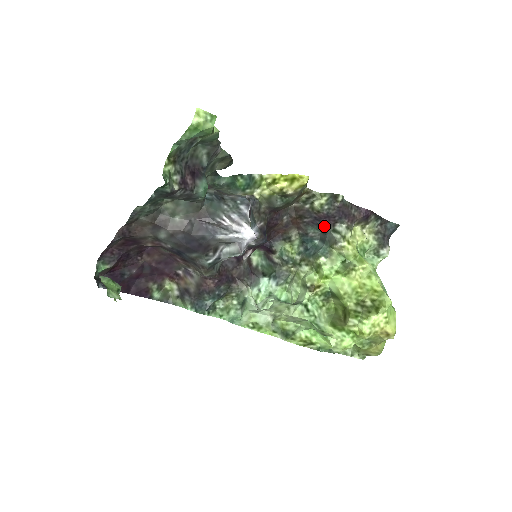
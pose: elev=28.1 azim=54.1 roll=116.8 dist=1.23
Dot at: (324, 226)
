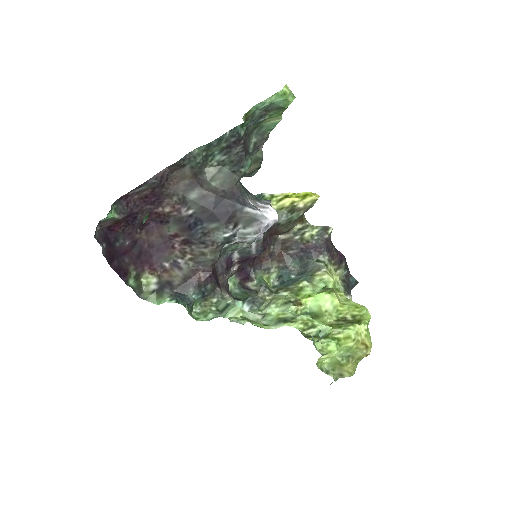
Dot at: (308, 257)
